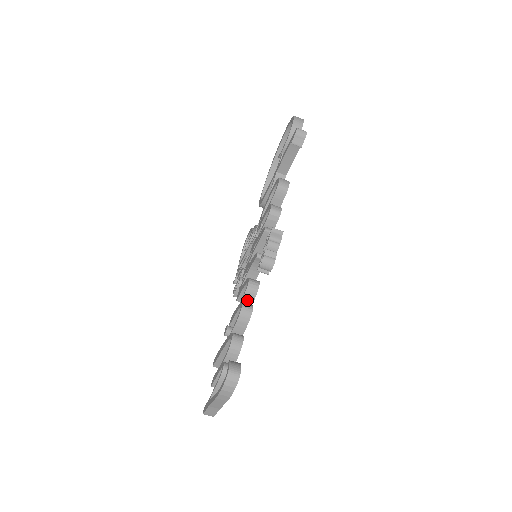
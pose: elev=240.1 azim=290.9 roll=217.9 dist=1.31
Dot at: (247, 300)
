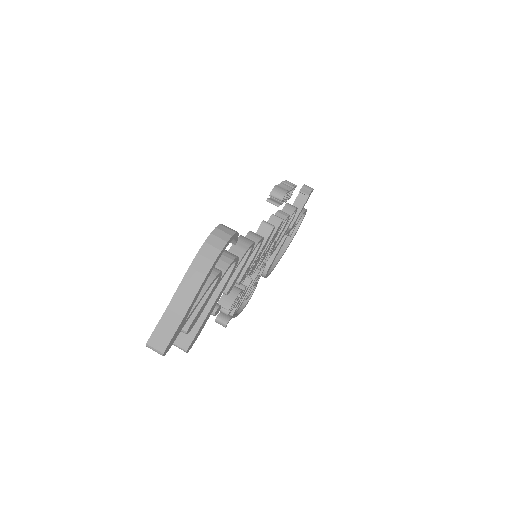
Dot at: occluded
